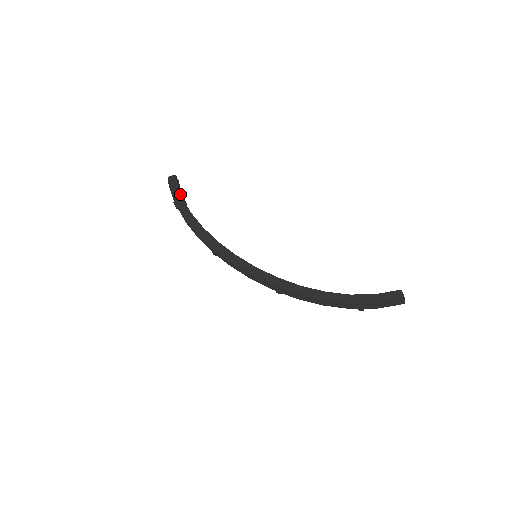
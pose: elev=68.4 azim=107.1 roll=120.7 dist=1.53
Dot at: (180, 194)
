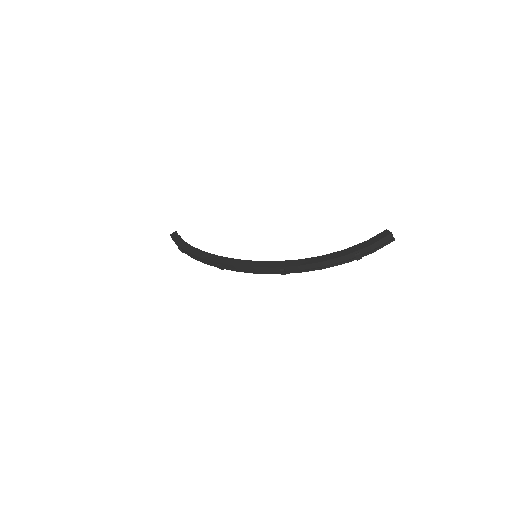
Dot at: (182, 240)
